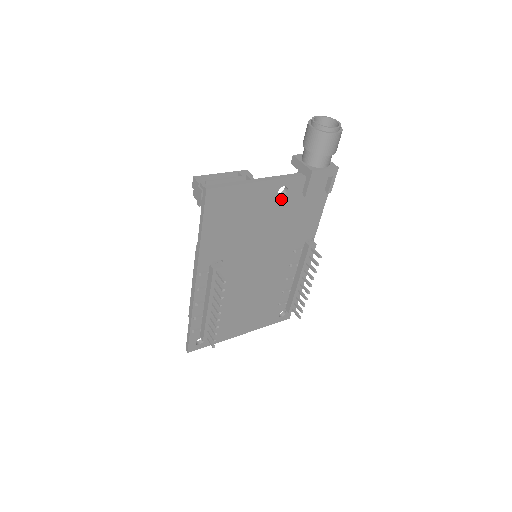
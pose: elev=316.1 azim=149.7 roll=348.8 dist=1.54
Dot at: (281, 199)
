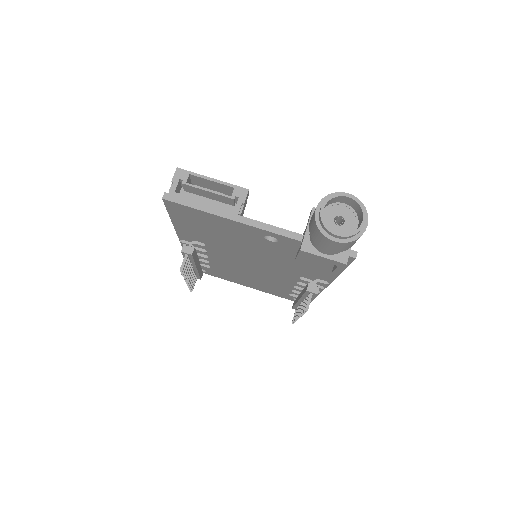
Dot at: (271, 242)
